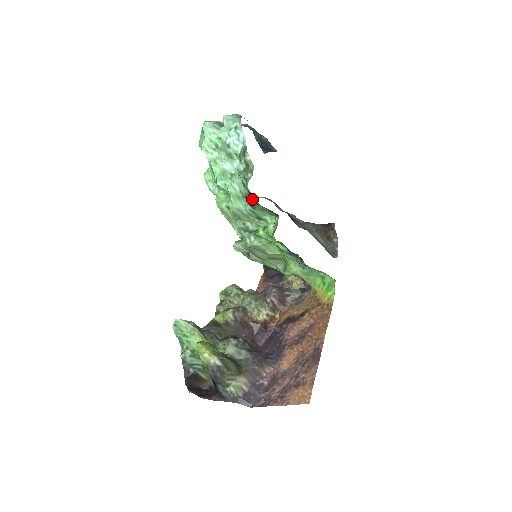
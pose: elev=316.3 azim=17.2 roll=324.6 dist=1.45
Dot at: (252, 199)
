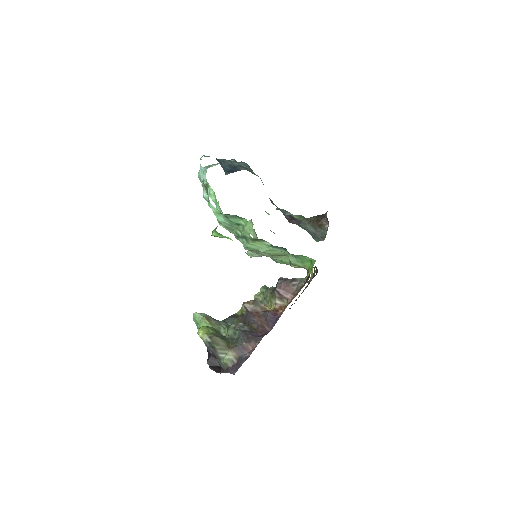
Dot at: occluded
